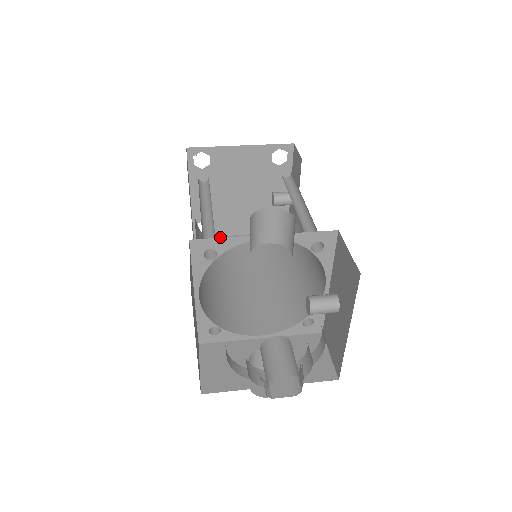
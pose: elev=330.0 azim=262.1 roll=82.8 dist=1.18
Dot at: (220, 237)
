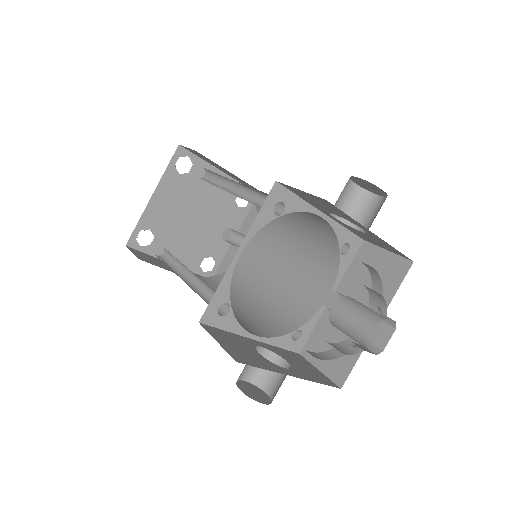
Dot at: (153, 256)
